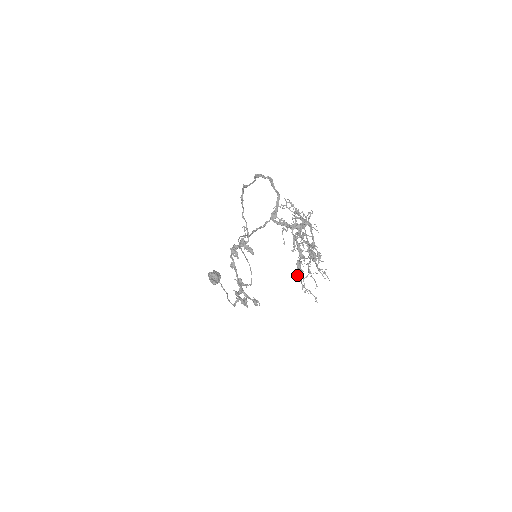
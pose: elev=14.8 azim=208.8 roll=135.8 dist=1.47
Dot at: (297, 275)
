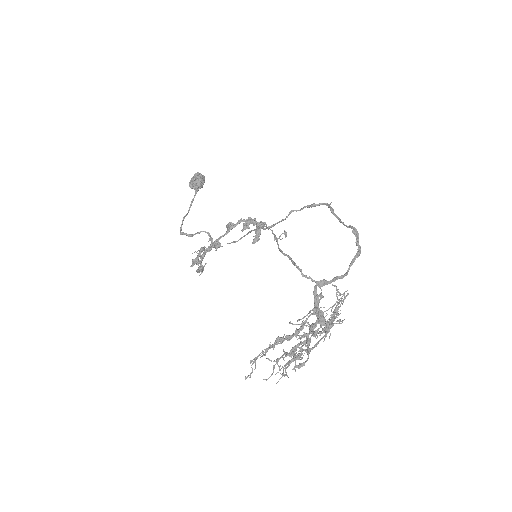
Dot at: occluded
